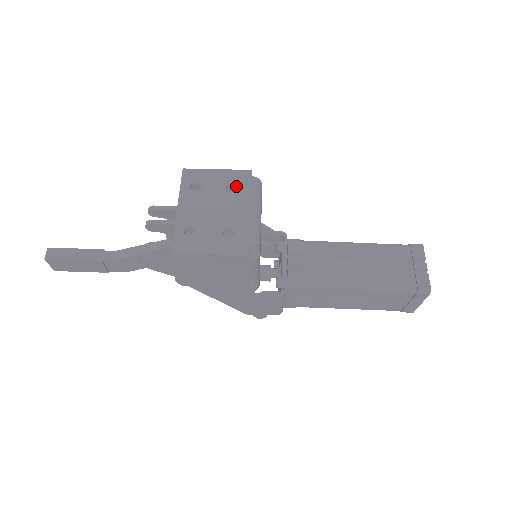
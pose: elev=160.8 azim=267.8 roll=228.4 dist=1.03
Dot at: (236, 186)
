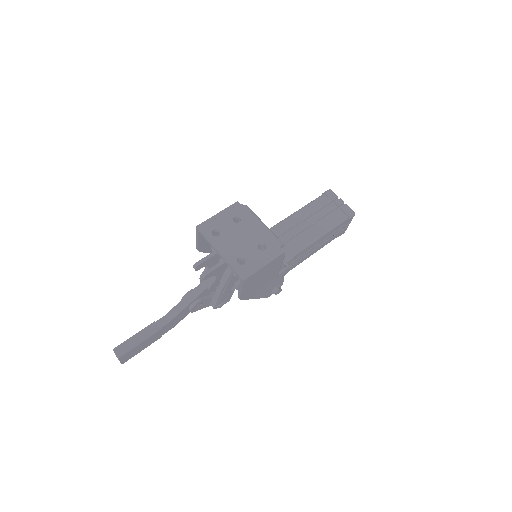
Dot at: (239, 217)
